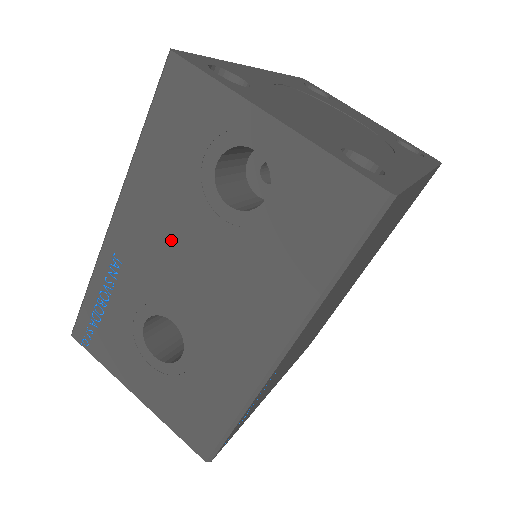
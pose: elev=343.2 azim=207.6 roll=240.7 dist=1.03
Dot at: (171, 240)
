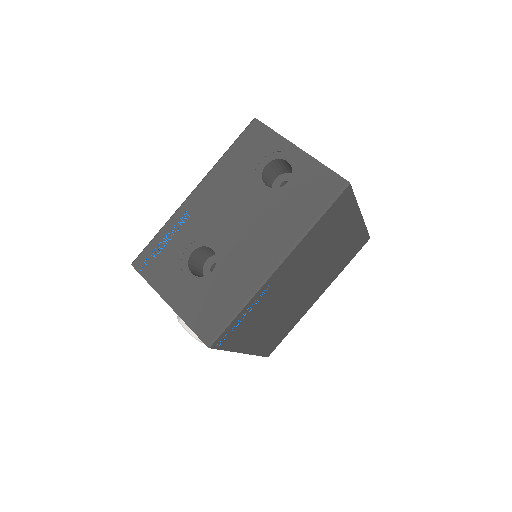
Dot at: (227, 203)
